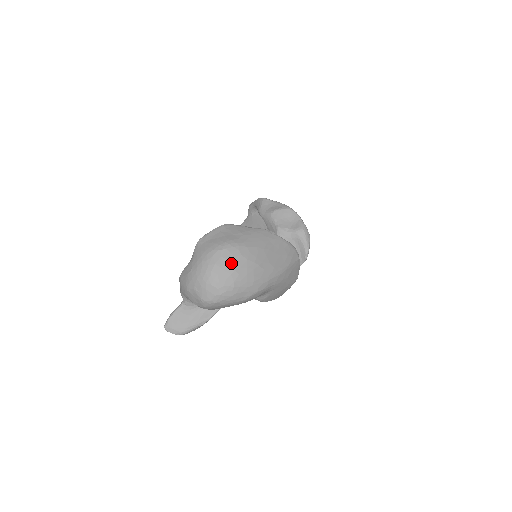
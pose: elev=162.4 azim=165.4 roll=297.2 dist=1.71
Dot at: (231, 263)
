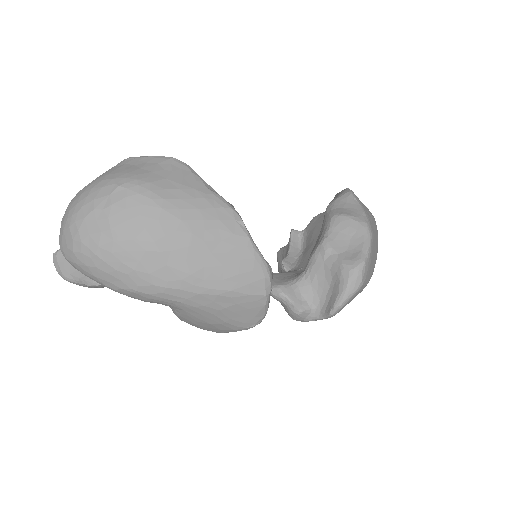
Dot at: (114, 215)
